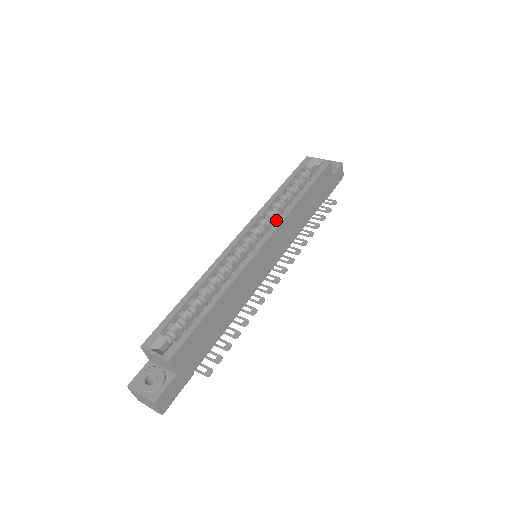
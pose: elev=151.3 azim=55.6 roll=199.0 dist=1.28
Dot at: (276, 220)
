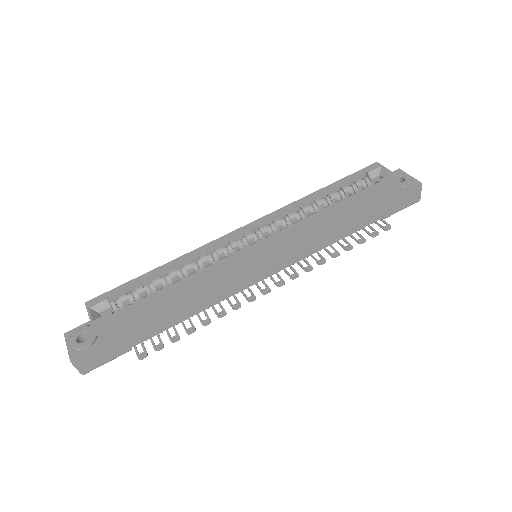
Dot at: occluded
